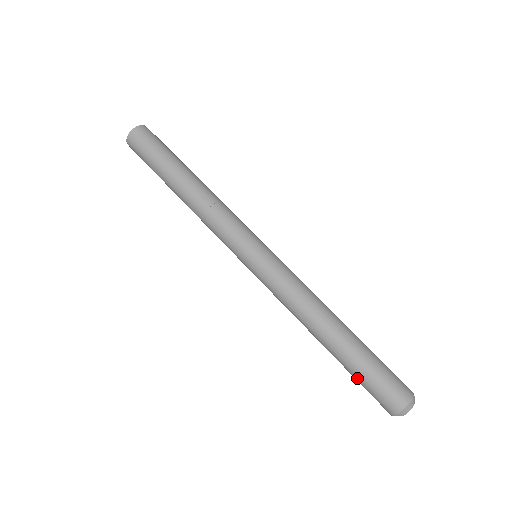
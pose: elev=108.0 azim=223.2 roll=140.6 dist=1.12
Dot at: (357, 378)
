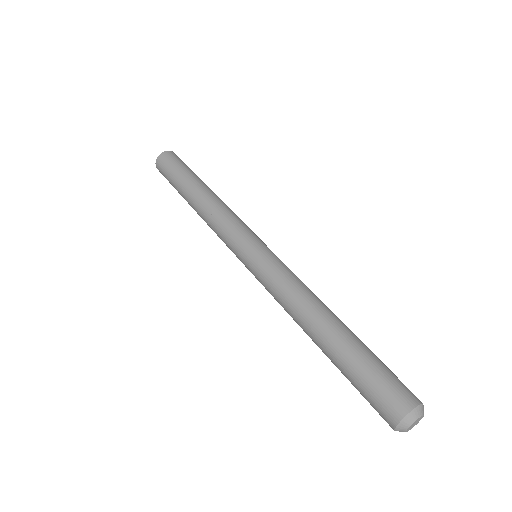
Dot at: (351, 381)
